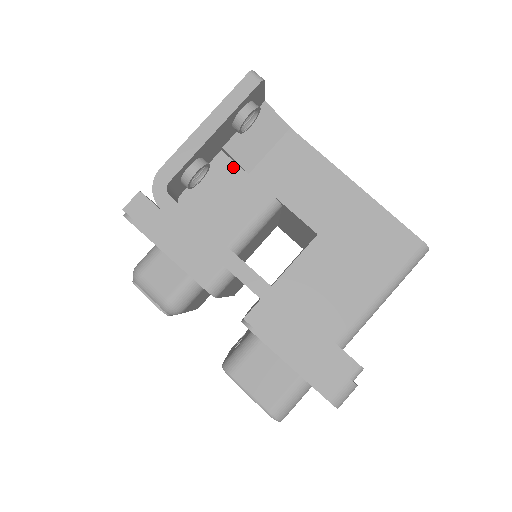
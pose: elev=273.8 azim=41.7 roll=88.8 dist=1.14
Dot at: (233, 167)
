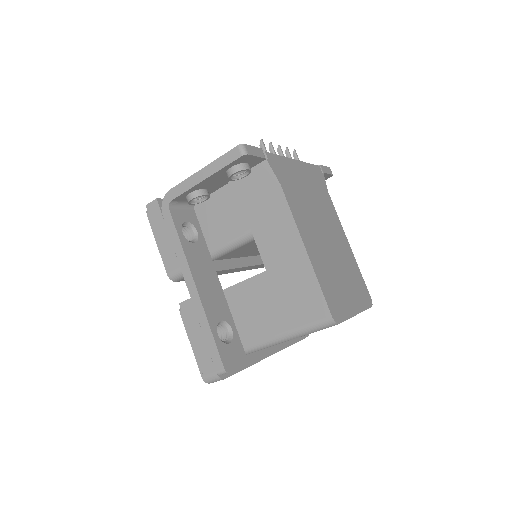
Dot at: (235, 197)
